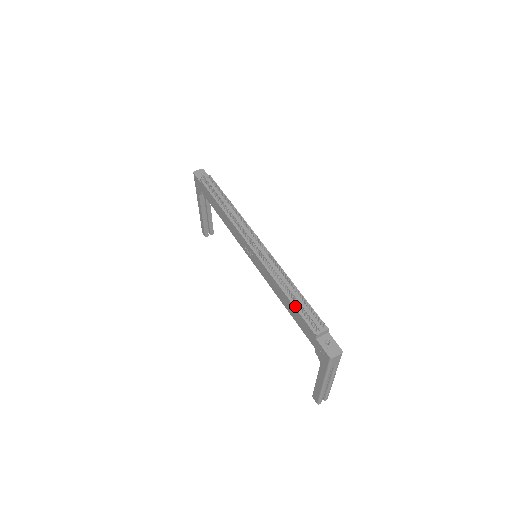
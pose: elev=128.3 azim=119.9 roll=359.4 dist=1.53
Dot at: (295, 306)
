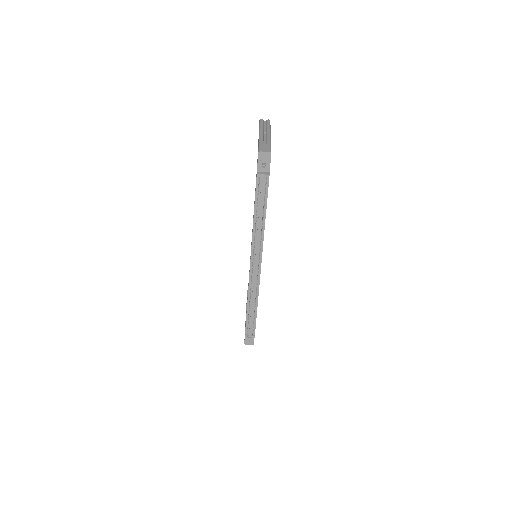
Dot at: (247, 316)
